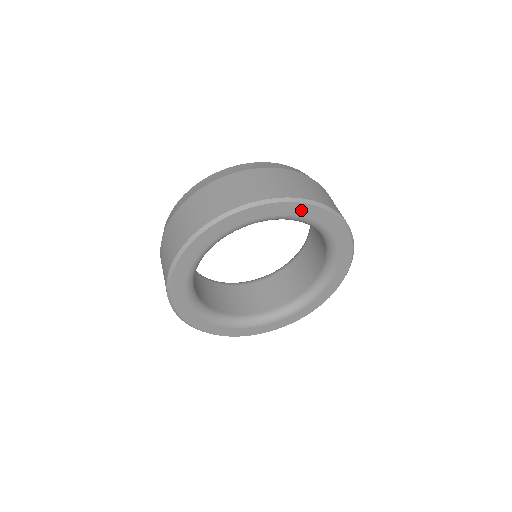
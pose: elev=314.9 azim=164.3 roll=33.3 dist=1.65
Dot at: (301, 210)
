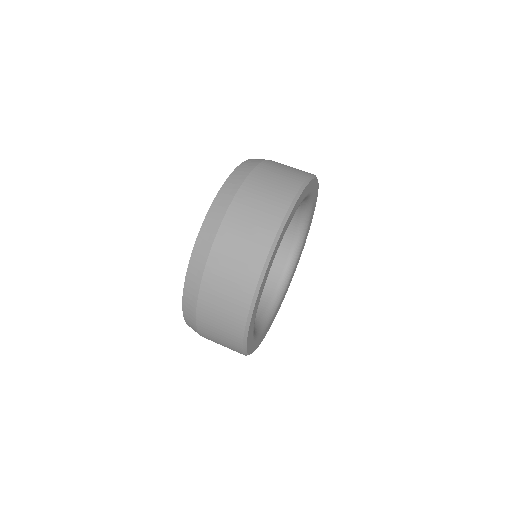
Dot at: (279, 242)
